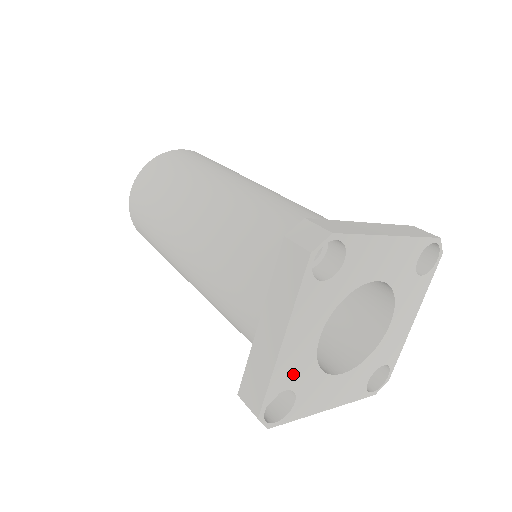
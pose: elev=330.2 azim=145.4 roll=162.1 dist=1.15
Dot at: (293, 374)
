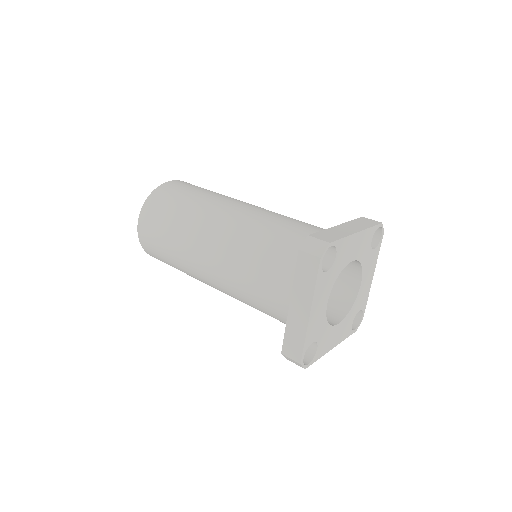
Dot at: (316, 331)
